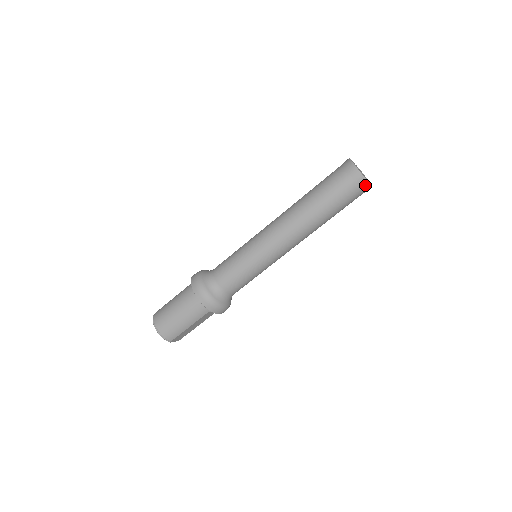
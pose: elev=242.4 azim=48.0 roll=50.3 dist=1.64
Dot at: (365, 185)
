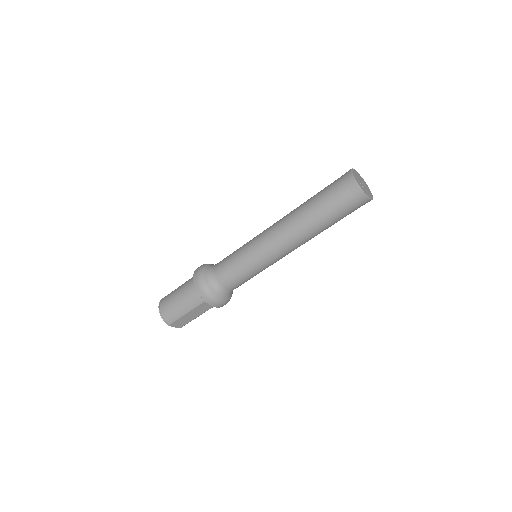
Dot at: (360, 195)
